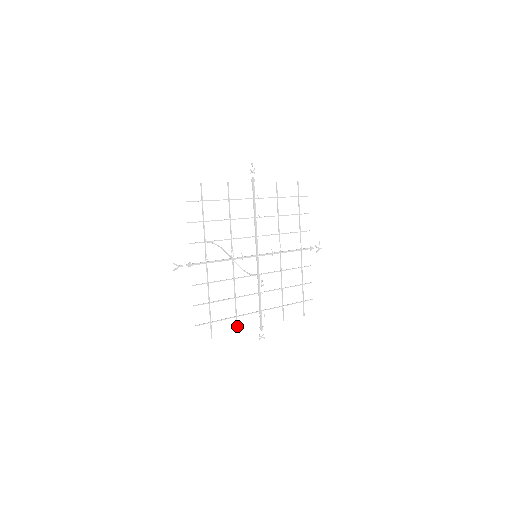
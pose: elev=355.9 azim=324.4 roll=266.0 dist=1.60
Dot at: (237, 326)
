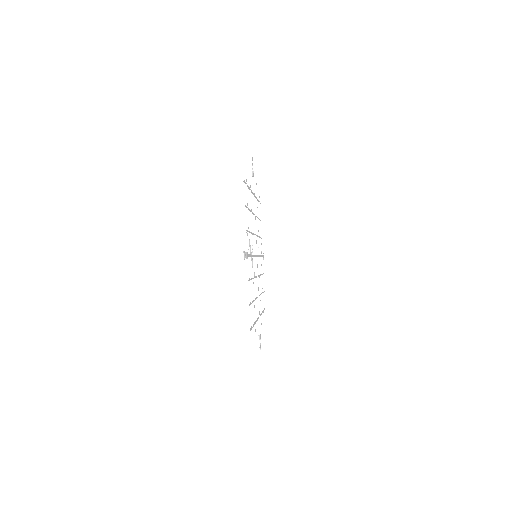
Dot at: (256, 333)
